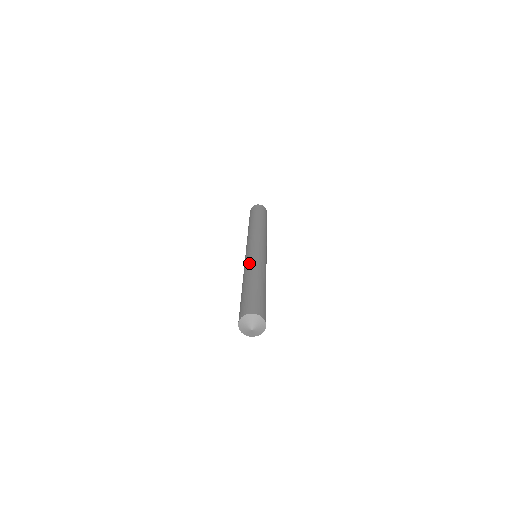
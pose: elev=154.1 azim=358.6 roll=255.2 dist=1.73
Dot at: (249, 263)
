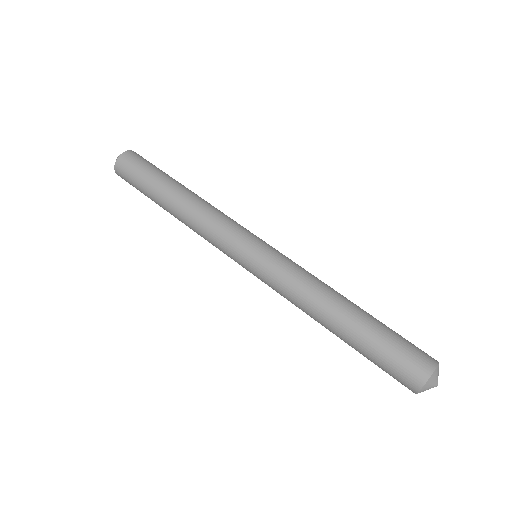
Dot at: (301, 278)
